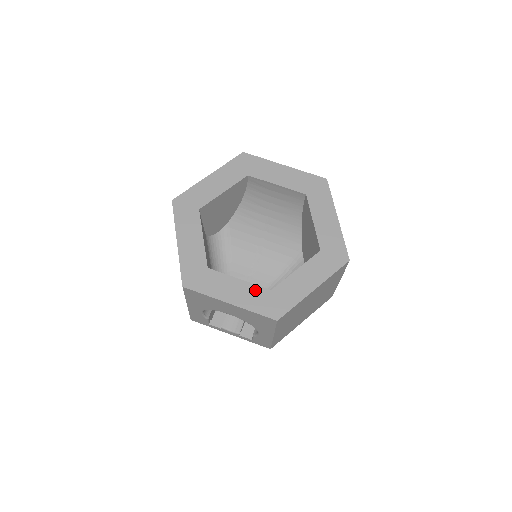
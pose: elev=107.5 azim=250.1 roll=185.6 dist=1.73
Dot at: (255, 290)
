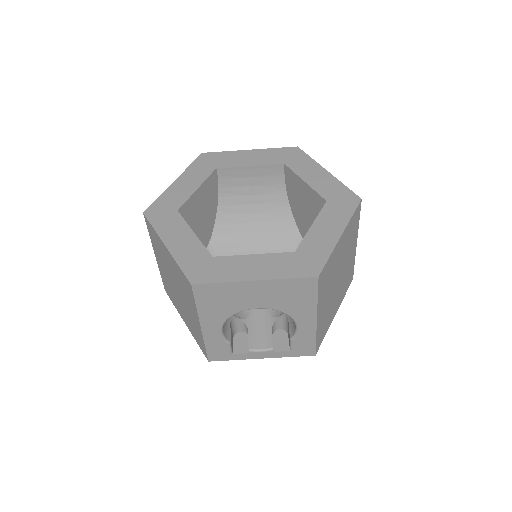
Dot at: (277, 258)
